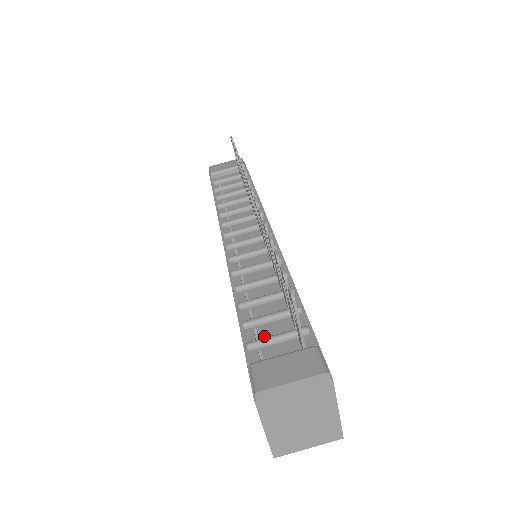
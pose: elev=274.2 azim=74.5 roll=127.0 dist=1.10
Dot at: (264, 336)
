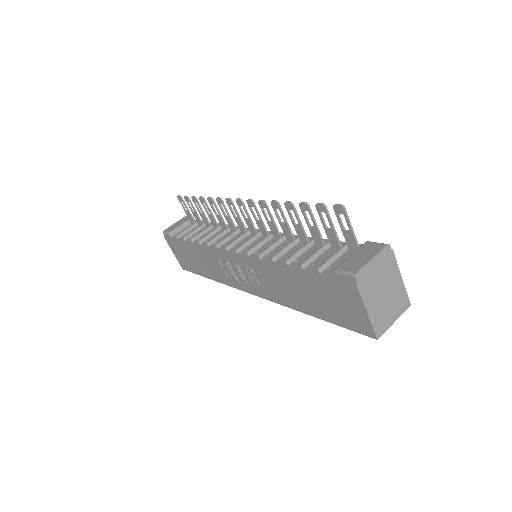
Dot at: (323, 262)
